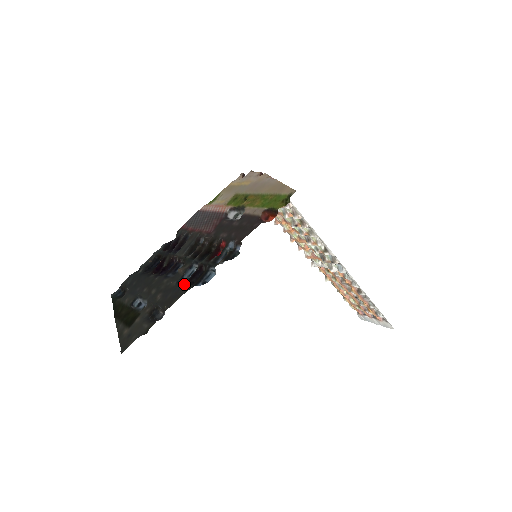
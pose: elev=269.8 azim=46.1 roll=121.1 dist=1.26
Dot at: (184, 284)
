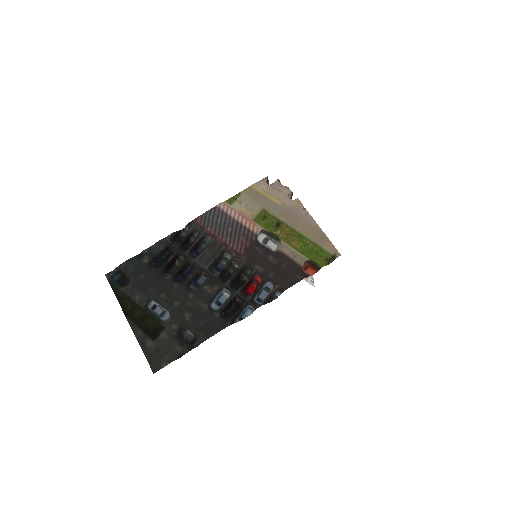
Dot at: (219, 314)
